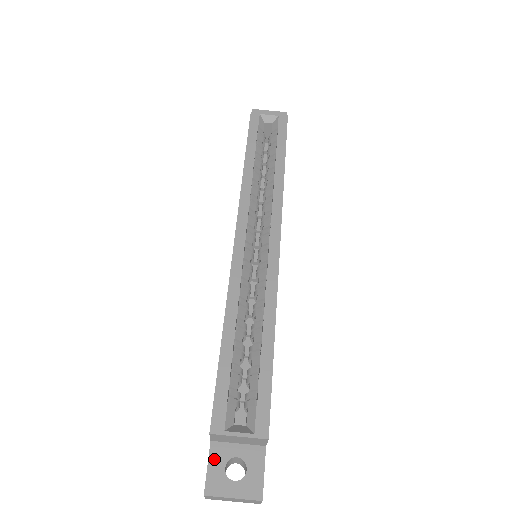
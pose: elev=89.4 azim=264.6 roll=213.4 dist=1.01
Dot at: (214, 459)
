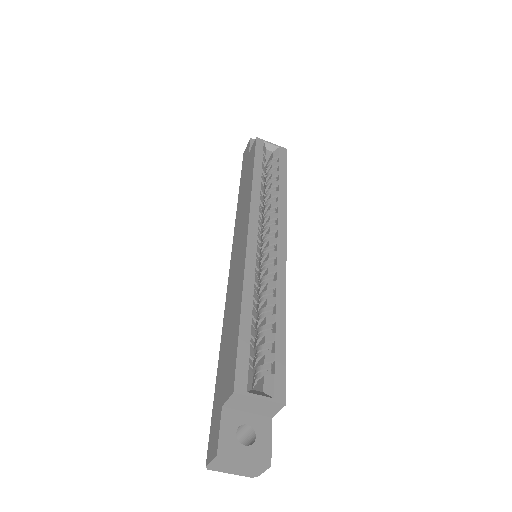
Dot at: (226, 423)
